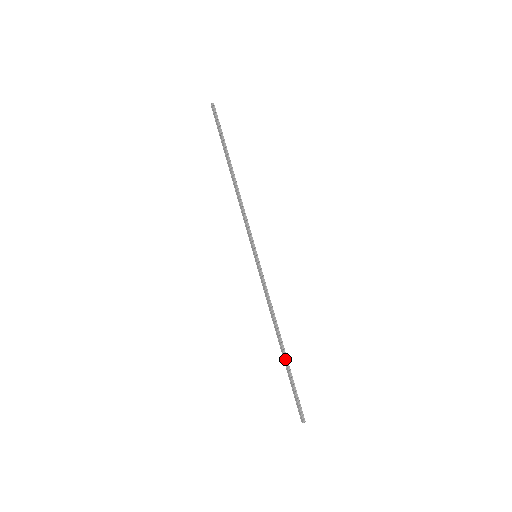
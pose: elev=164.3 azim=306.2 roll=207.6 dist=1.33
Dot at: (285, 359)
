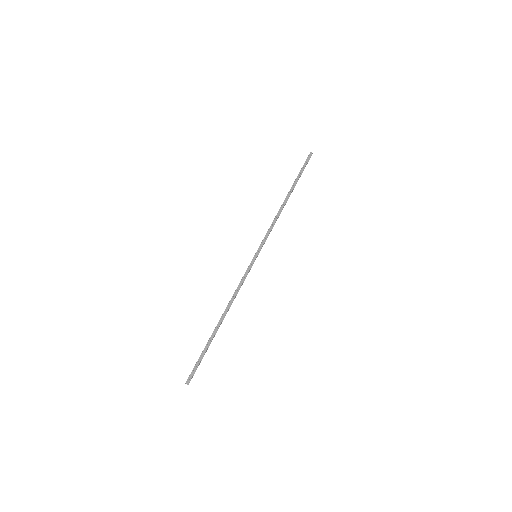
Dot at: (215, 333)
